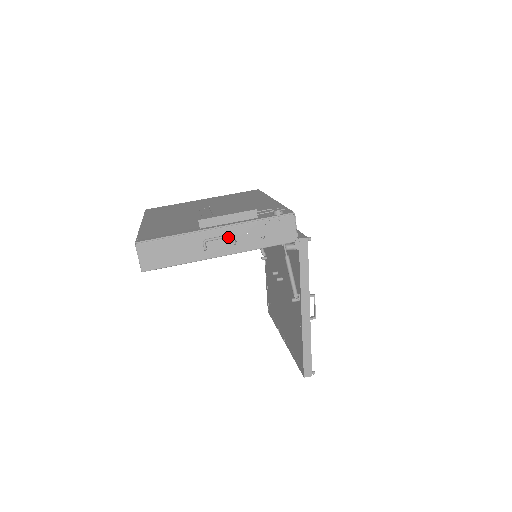
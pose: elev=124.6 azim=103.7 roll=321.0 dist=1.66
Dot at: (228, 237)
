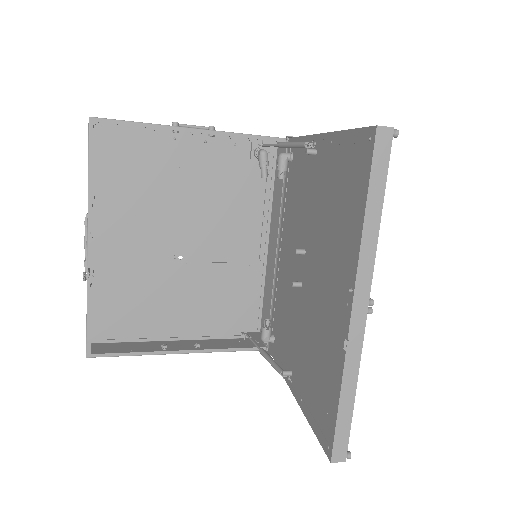
Dot at: (204, 128)
